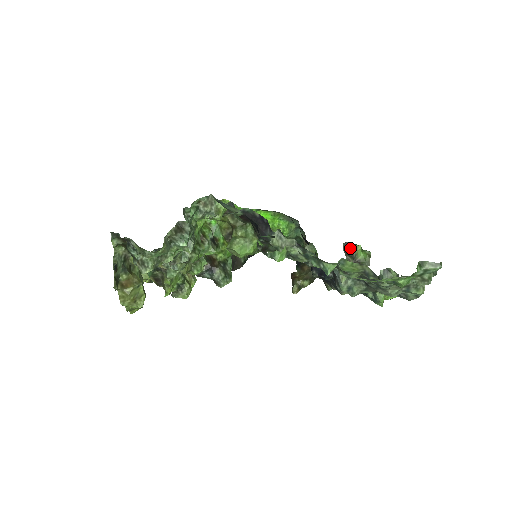
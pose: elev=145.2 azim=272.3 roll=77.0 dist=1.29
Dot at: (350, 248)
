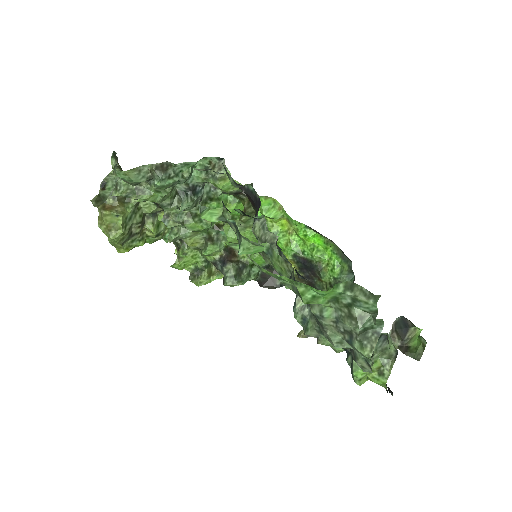
Dot at: (405, 326)
